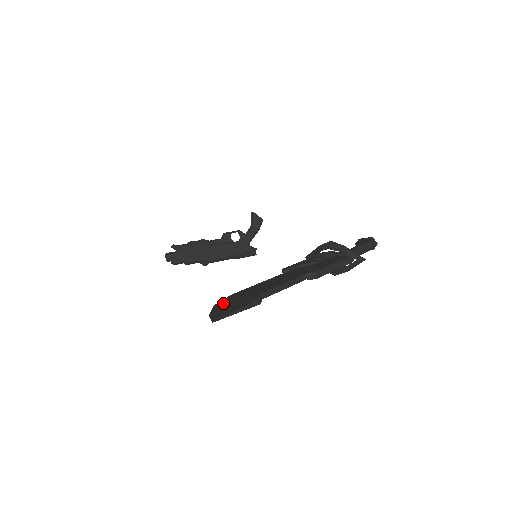
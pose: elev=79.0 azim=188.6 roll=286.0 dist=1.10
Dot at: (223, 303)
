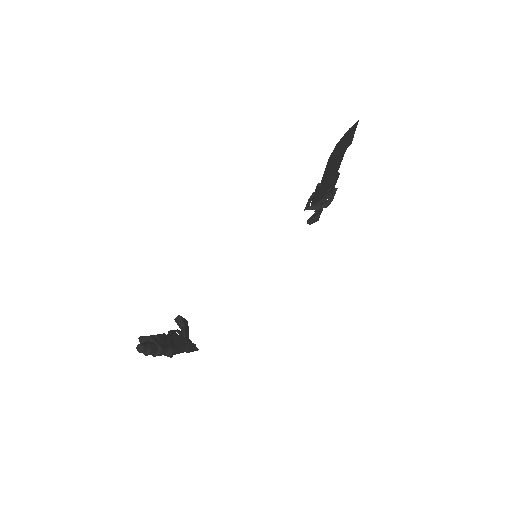
Dot at: (339, 143)
